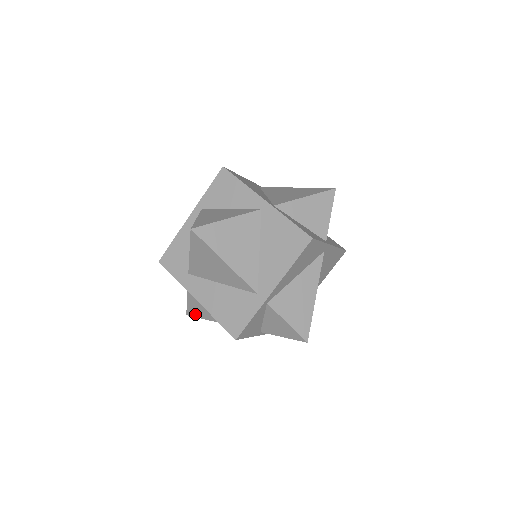
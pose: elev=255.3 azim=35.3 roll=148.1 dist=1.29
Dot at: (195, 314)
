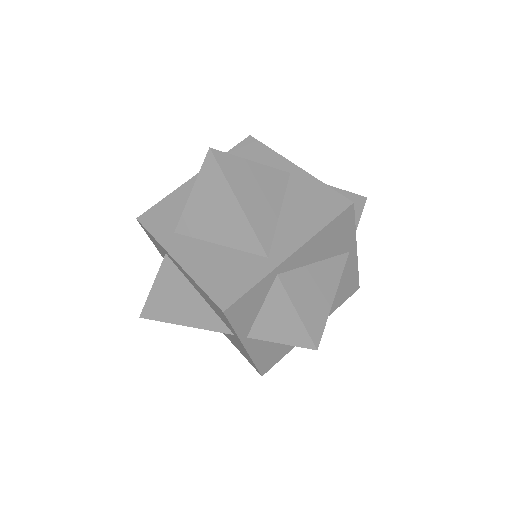
Dot at: (154, 313)
